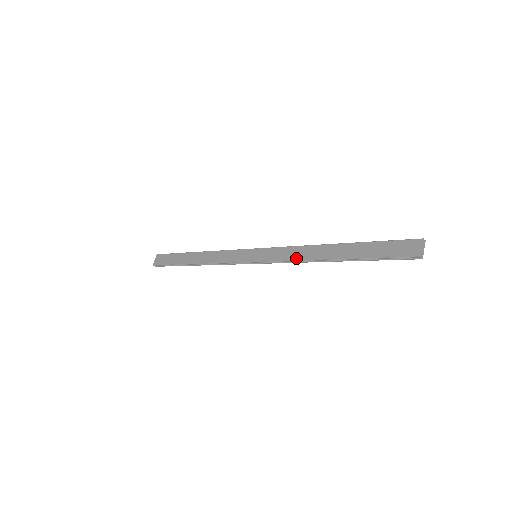
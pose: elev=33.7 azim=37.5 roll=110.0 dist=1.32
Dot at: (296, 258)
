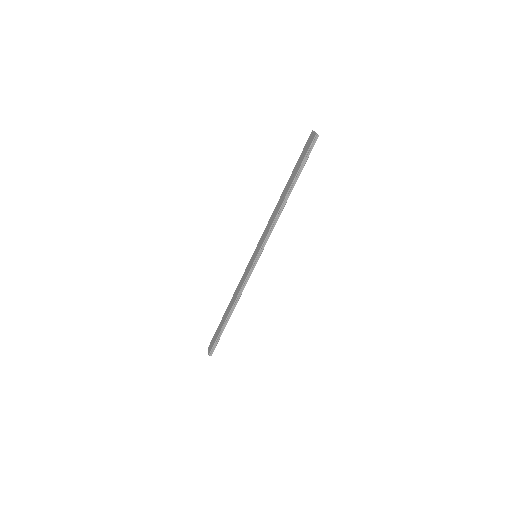
Dot at: (272, 222)
